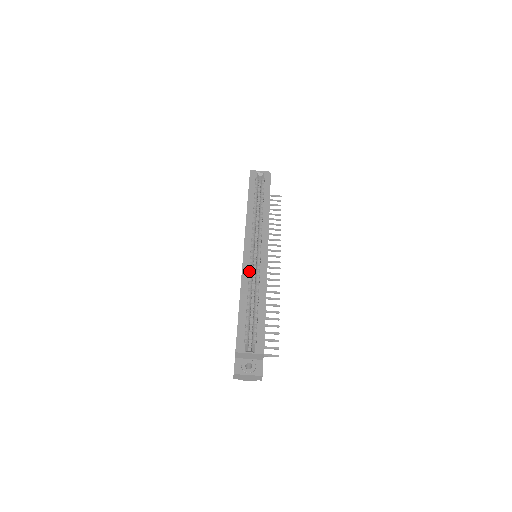
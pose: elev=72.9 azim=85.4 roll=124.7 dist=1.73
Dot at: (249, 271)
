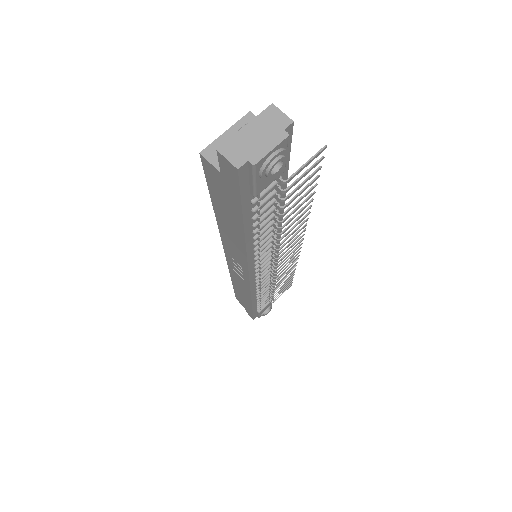
Dot at: occluded
